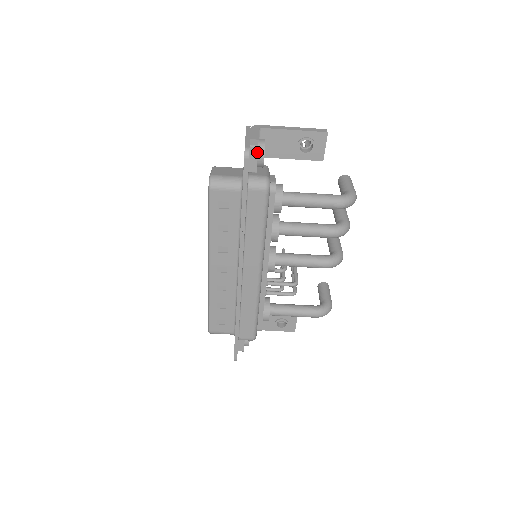
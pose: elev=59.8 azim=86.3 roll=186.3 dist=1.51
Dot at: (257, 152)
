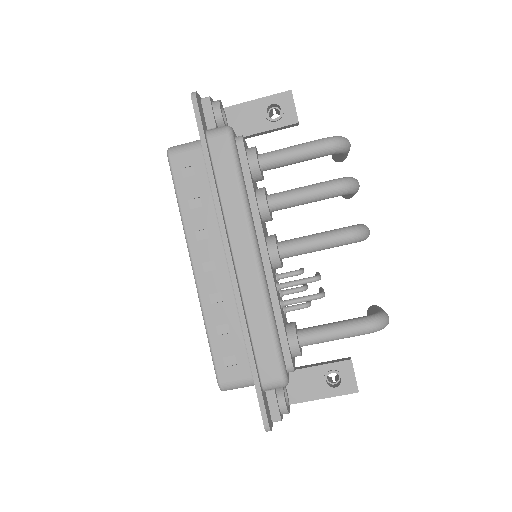
Dot at: (210, 103)
